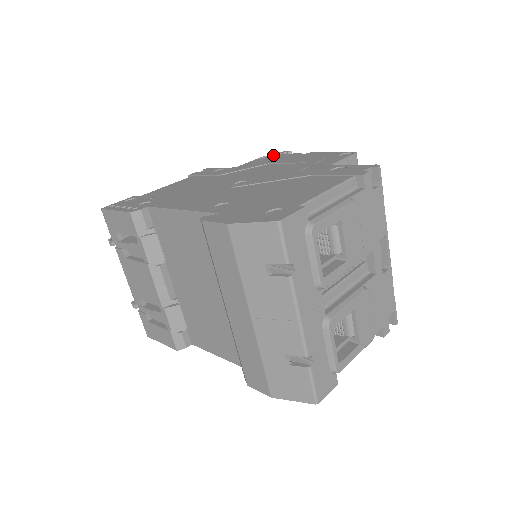
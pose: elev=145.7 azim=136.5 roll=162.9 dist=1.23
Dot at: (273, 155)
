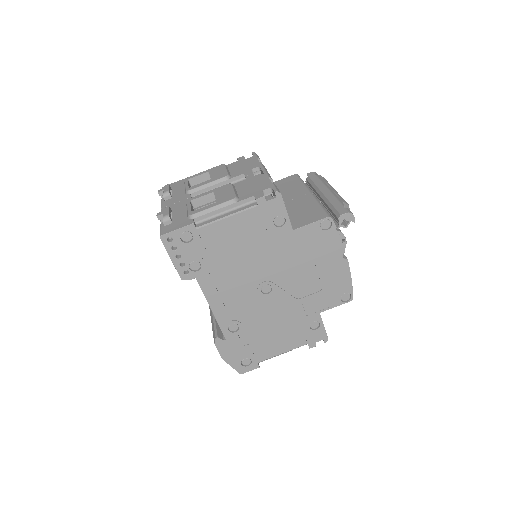
Dot at: (334, 227)
